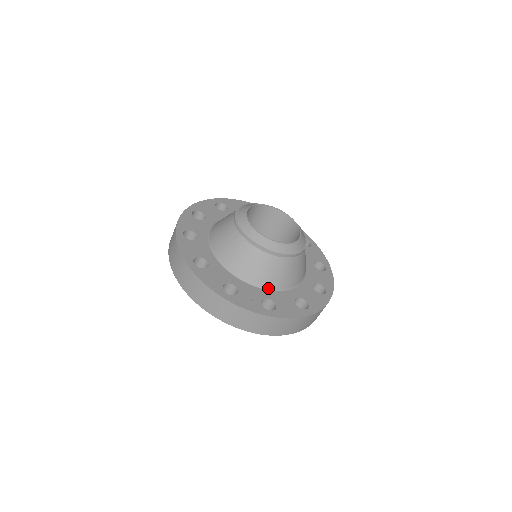
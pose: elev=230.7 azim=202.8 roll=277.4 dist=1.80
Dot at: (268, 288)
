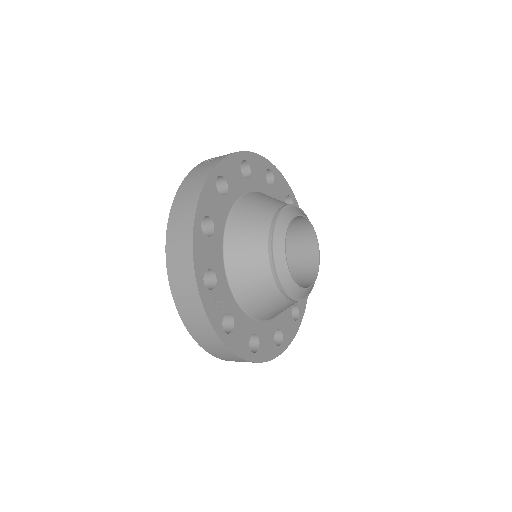
Dot at: (241, 305)
